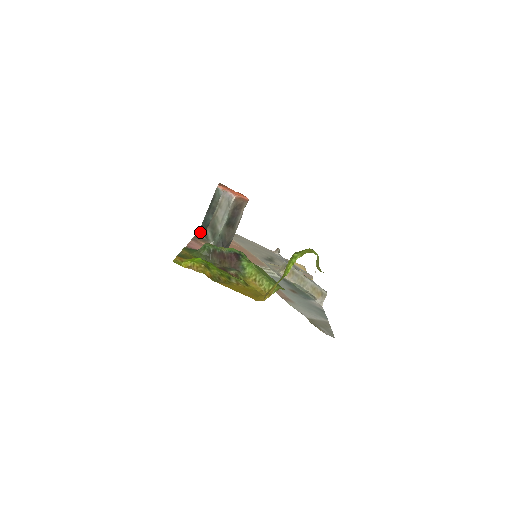
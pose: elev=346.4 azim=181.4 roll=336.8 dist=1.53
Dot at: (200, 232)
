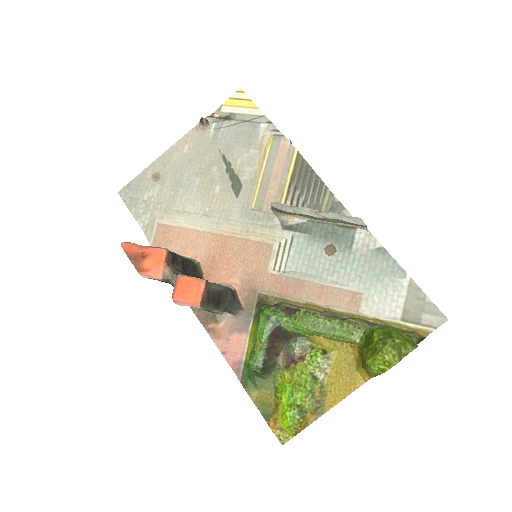
Dot at: occluded
